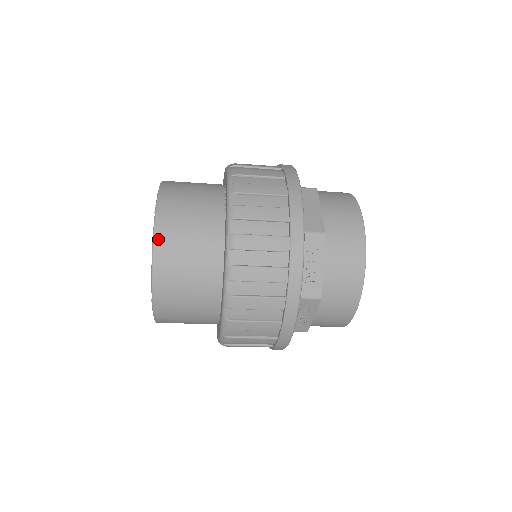
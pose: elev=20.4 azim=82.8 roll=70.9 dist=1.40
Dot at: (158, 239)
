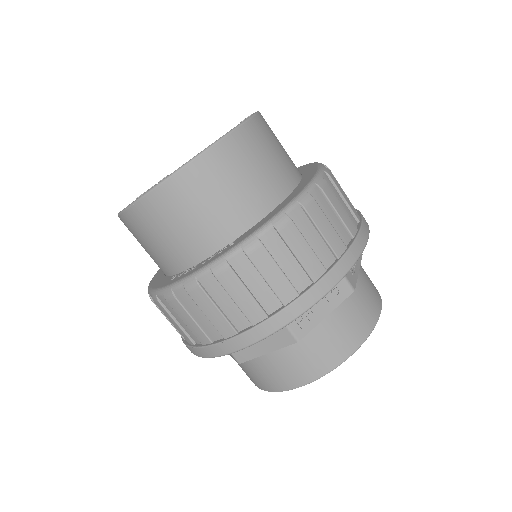
Dot at: occluded
